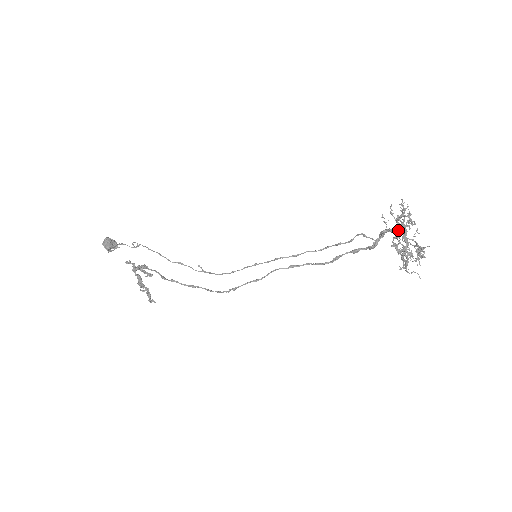
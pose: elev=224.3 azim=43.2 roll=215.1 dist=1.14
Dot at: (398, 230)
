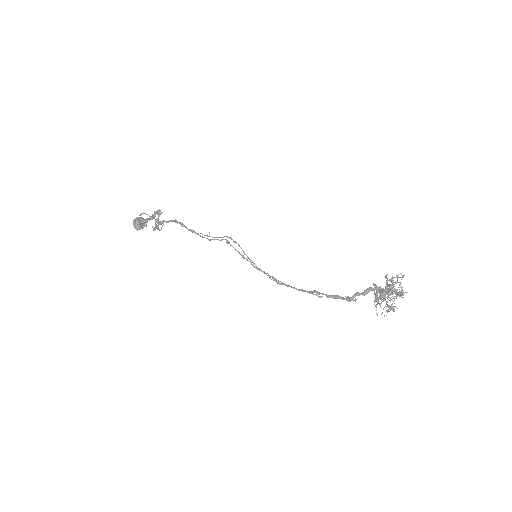
Dot at: (384, 289)
